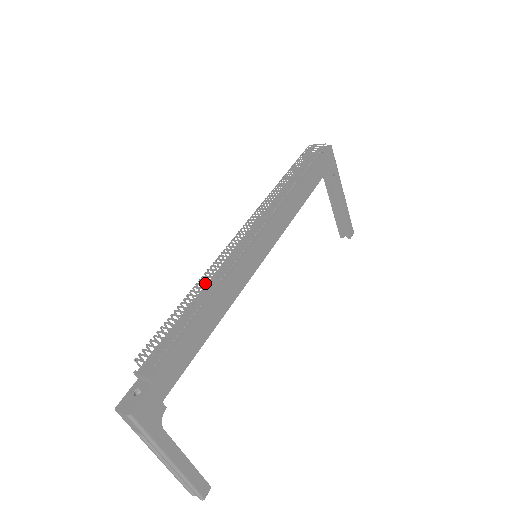
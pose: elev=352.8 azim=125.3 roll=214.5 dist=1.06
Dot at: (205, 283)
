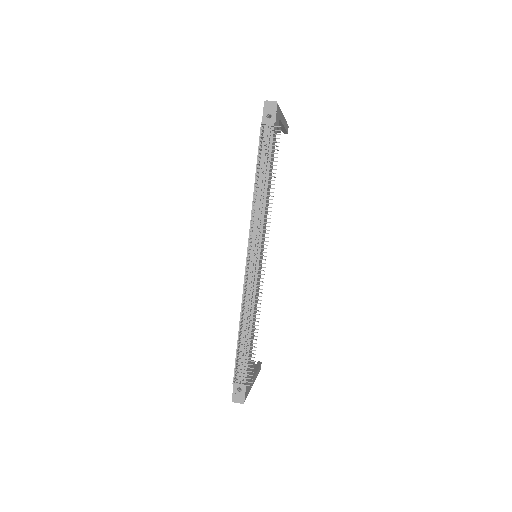
Dot at: (243, 311)
